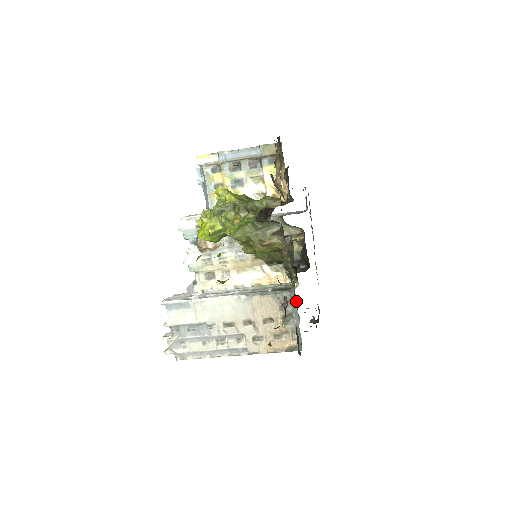
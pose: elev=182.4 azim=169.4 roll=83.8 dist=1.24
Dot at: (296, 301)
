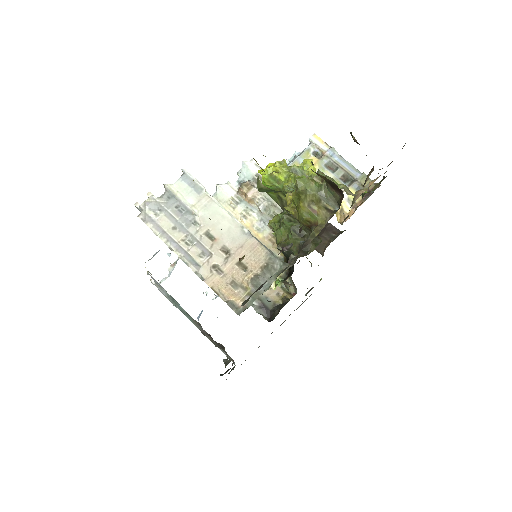
Dot at: (283, 271)
